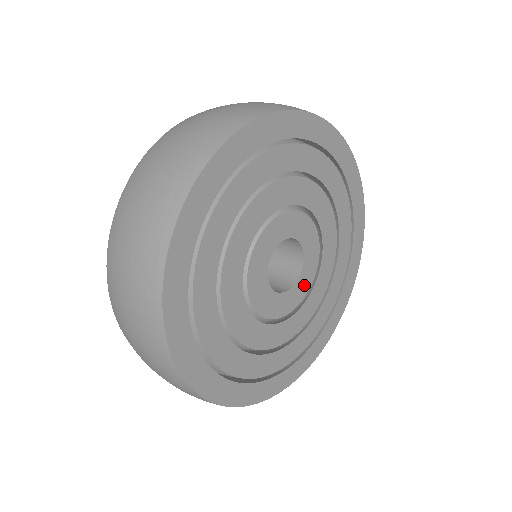
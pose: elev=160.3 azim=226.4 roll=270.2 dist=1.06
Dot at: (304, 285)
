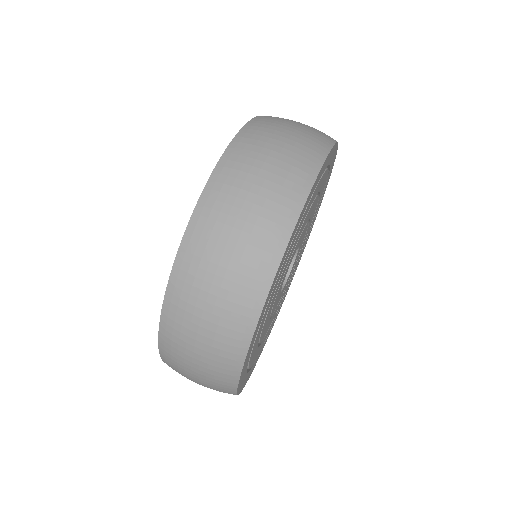
Dot at: (300, 248)
